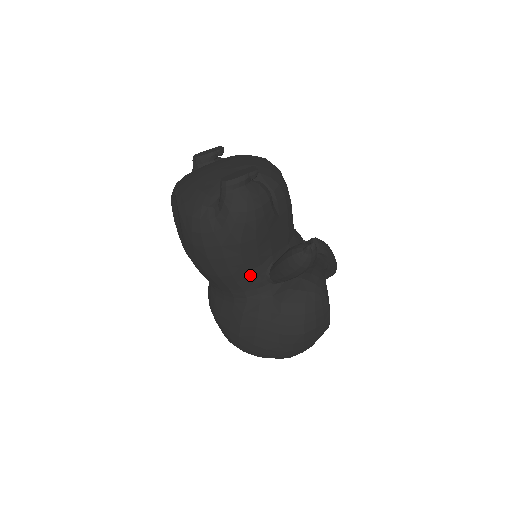
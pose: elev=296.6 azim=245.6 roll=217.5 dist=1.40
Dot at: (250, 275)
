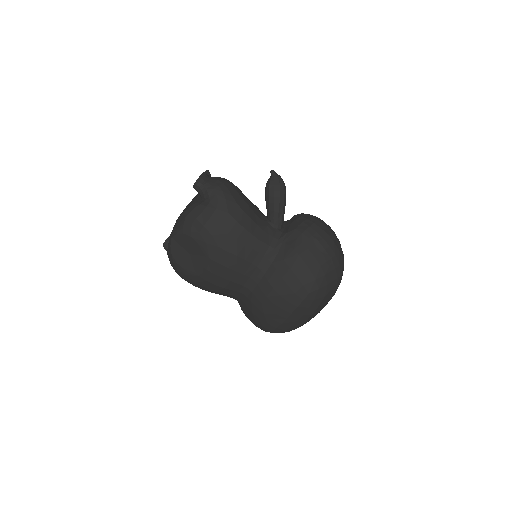
Dot at: (261, 228)
